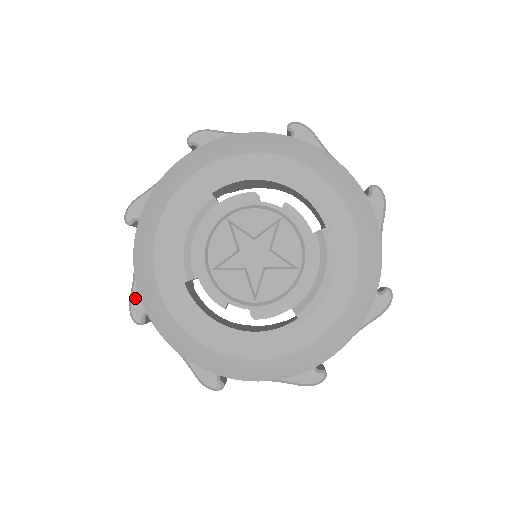
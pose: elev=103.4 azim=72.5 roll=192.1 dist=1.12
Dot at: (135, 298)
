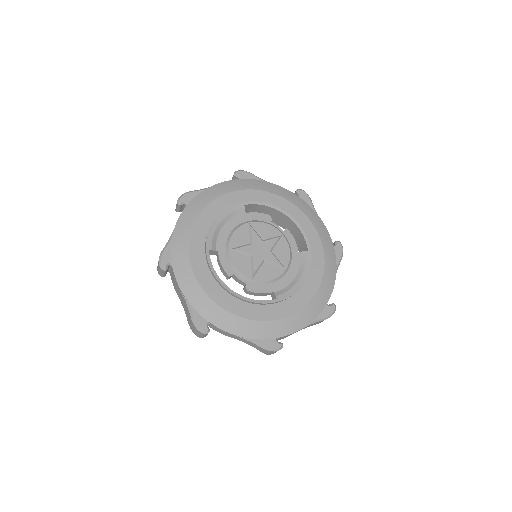
Dot at: (167, 250)
